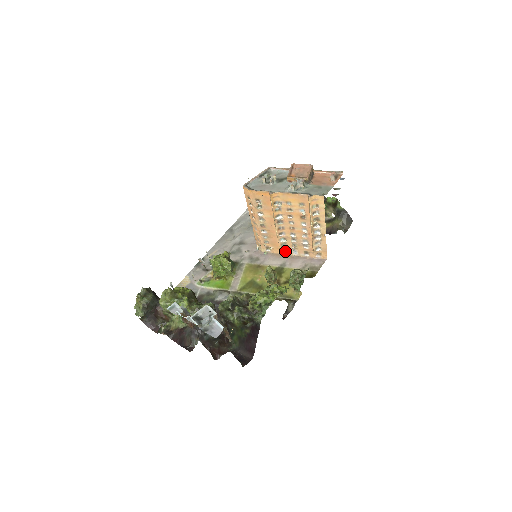
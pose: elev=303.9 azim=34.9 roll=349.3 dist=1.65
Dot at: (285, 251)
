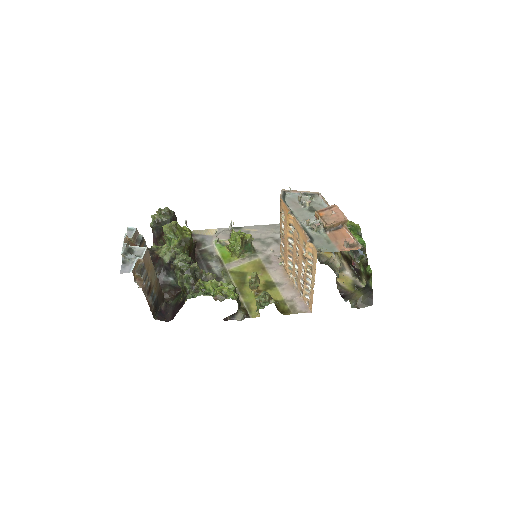
Dot at: (291, 275)
